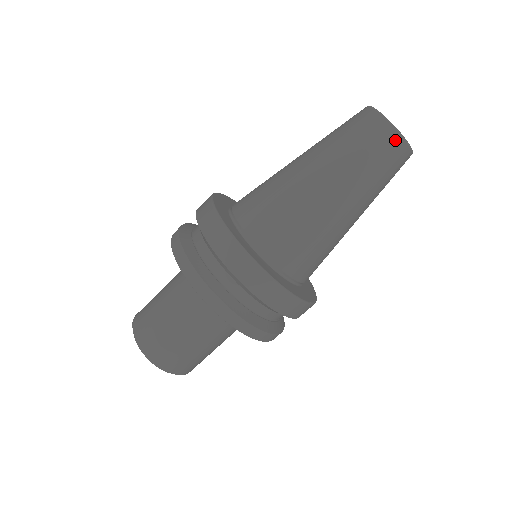
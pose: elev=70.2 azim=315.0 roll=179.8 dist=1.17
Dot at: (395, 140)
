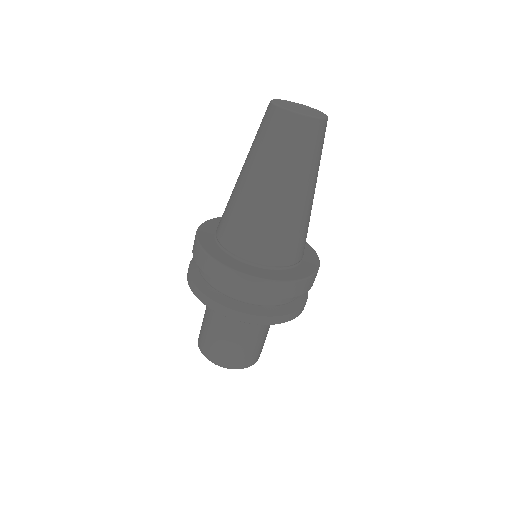
Dot at: (322, 126)
